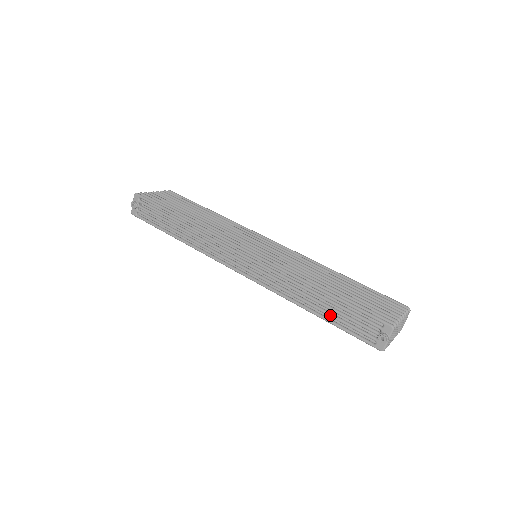
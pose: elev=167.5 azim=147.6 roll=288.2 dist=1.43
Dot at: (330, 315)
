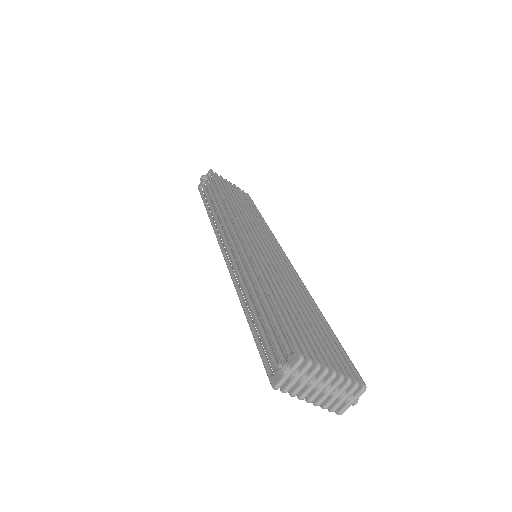
Dot at: (257, 320)
